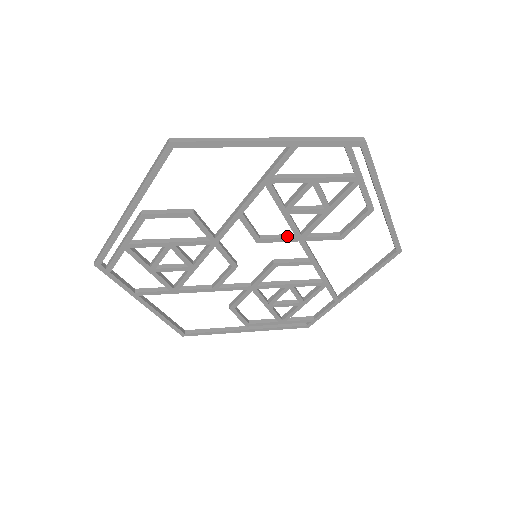
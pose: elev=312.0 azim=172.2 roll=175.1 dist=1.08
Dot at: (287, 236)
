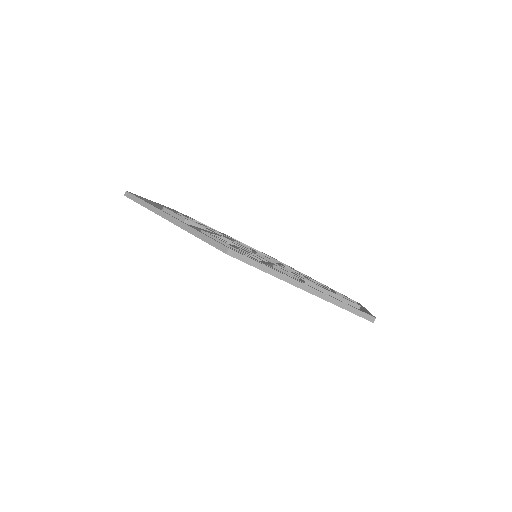
Dot at: occluded
